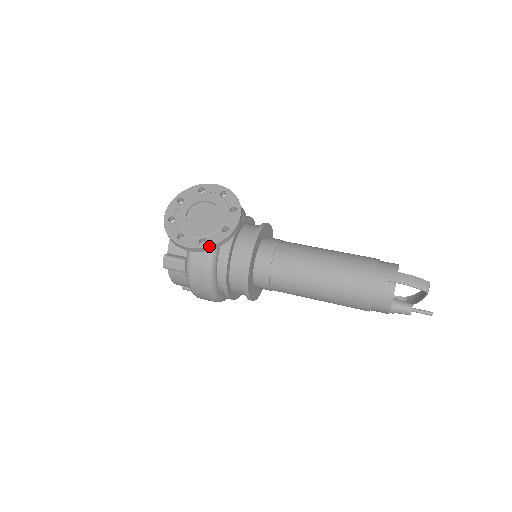
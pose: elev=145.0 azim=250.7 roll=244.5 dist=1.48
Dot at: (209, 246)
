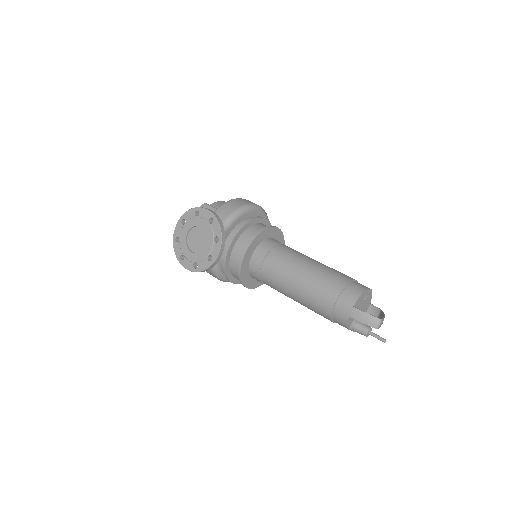
Dot at: occluded
